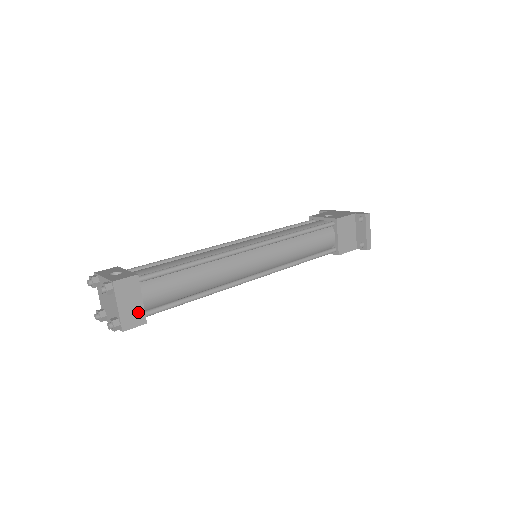
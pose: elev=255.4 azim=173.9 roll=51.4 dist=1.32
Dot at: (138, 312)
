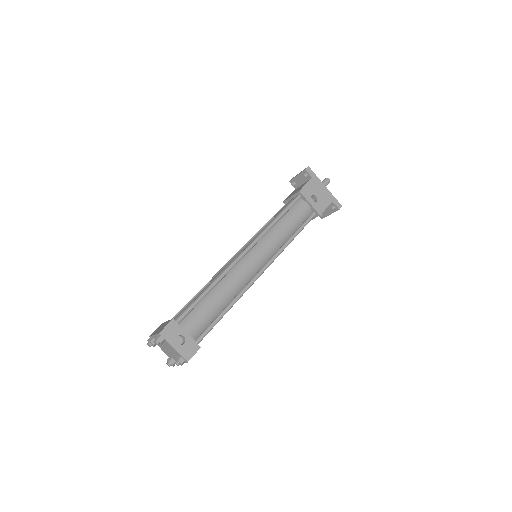
Dot at: occluded
